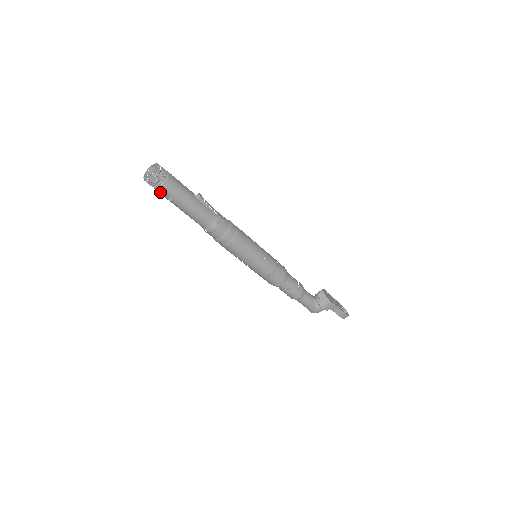
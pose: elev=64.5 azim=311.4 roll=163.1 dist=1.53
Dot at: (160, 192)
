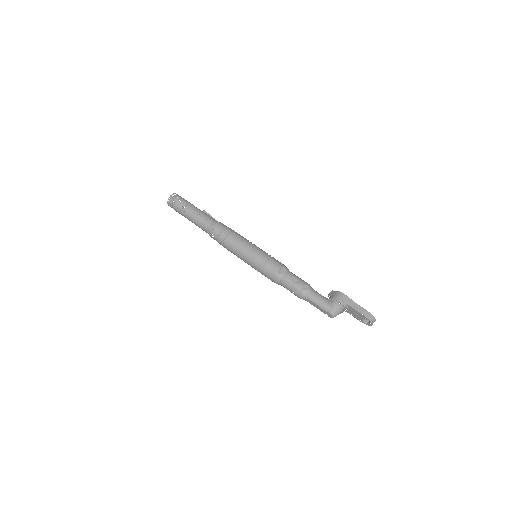
Dot at: (177, 205)
